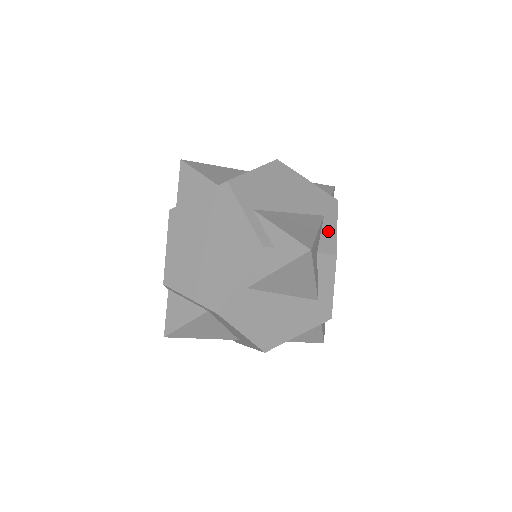
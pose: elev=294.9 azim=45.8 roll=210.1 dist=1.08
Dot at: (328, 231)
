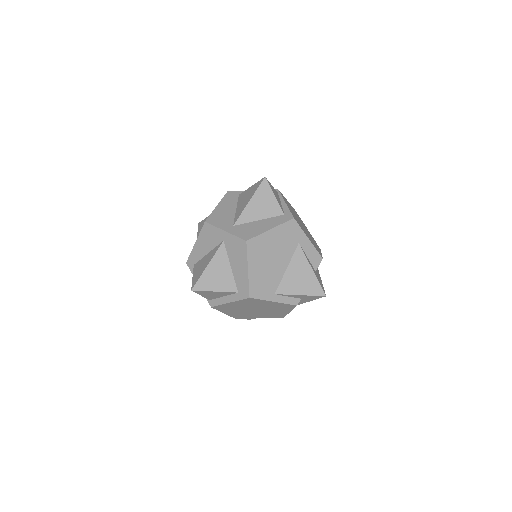
Dot at: (309, 250)
